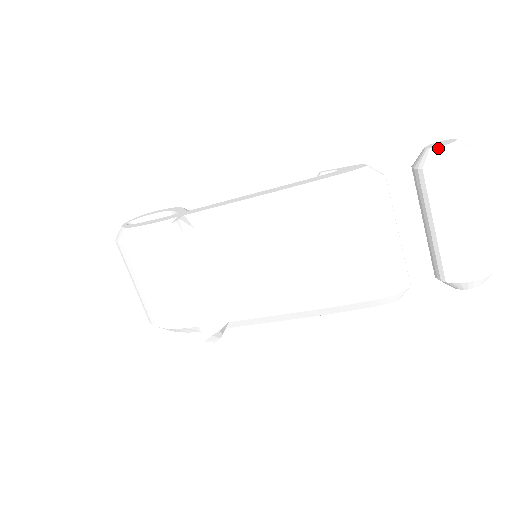
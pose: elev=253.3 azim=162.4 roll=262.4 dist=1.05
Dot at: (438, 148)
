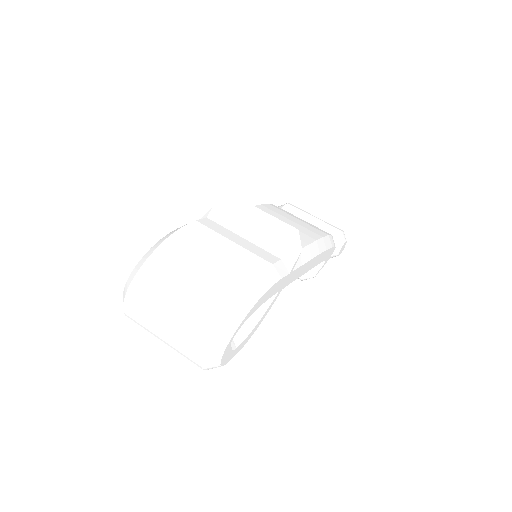
Dot at: (278, 206)
